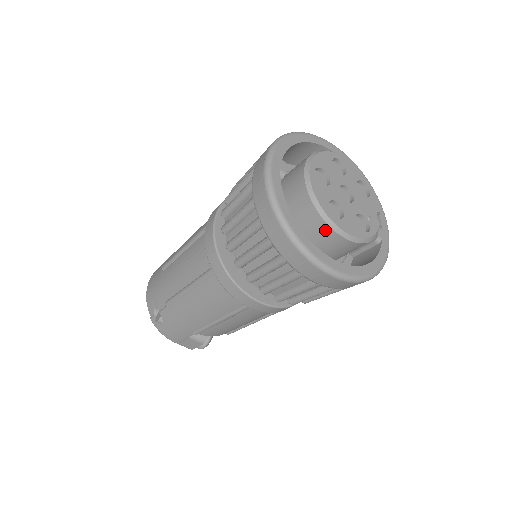
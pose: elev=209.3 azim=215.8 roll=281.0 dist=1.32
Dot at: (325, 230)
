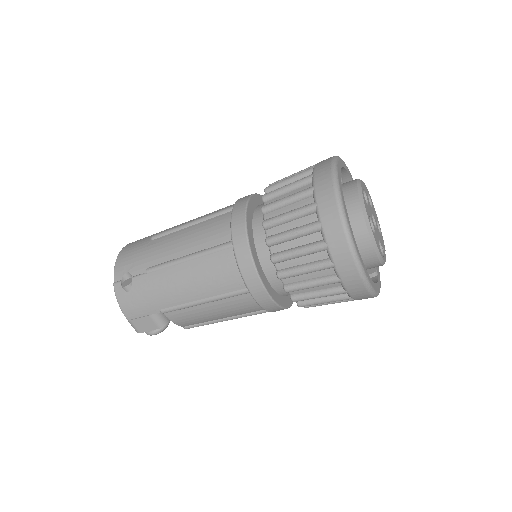
Dot at: (363, 236)
